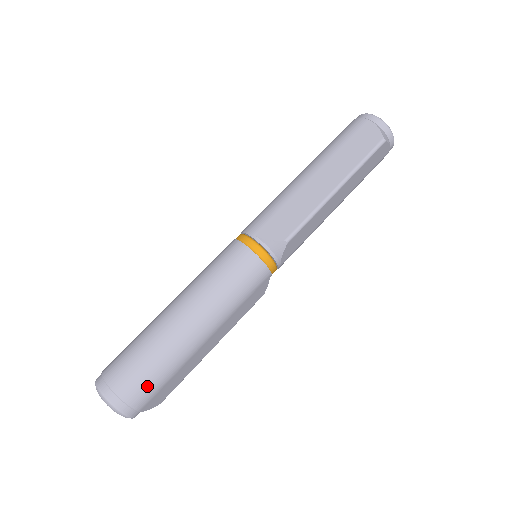
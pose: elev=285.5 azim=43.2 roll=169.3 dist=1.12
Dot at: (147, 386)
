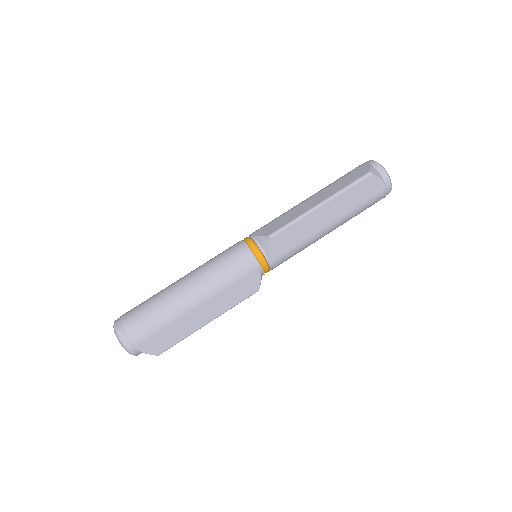
Dot at: (143, 325)
